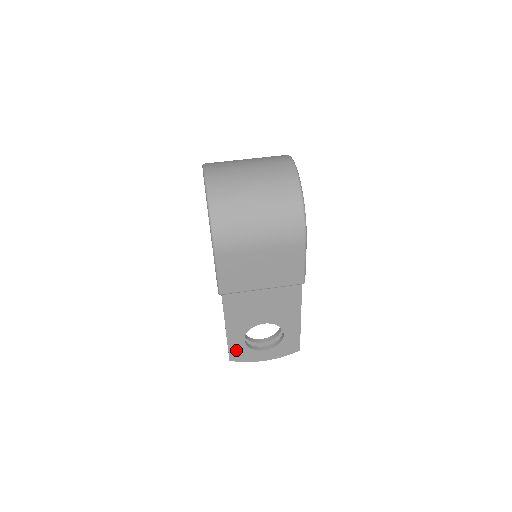
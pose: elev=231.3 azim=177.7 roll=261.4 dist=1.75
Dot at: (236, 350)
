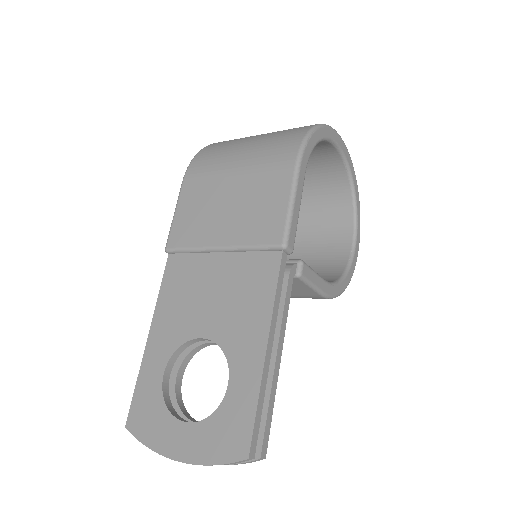
Dot at: (144, 399)
